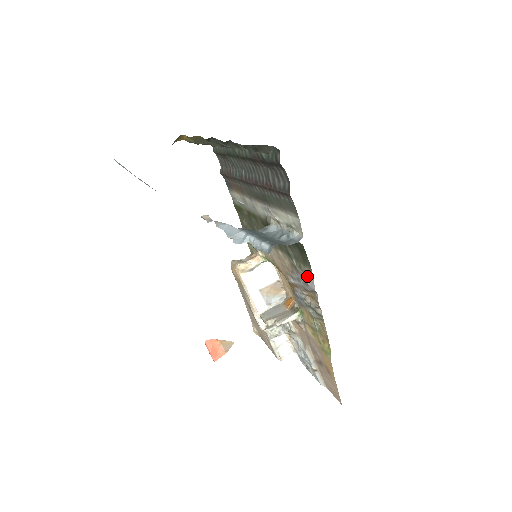
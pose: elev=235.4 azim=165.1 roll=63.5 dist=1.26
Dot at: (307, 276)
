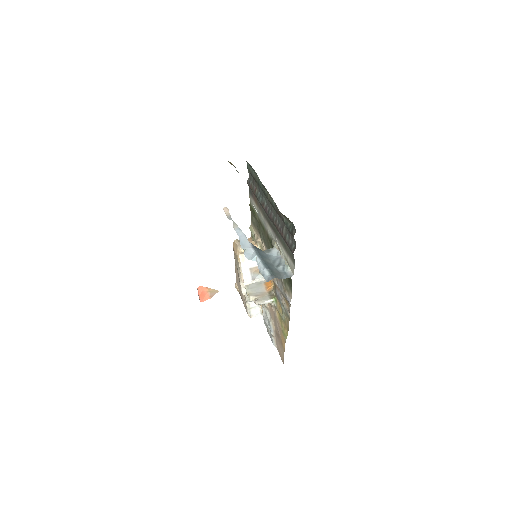
Dot at: (288, 292)
